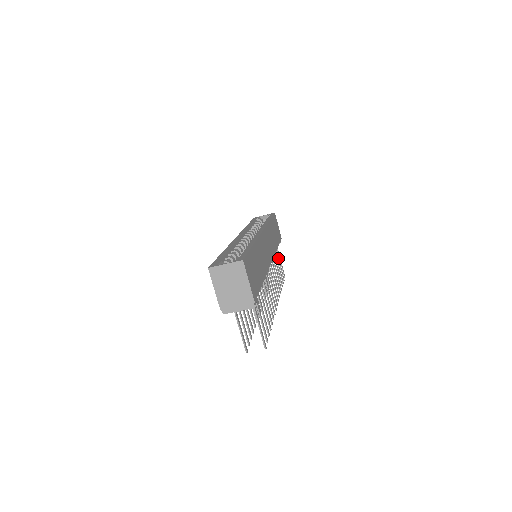
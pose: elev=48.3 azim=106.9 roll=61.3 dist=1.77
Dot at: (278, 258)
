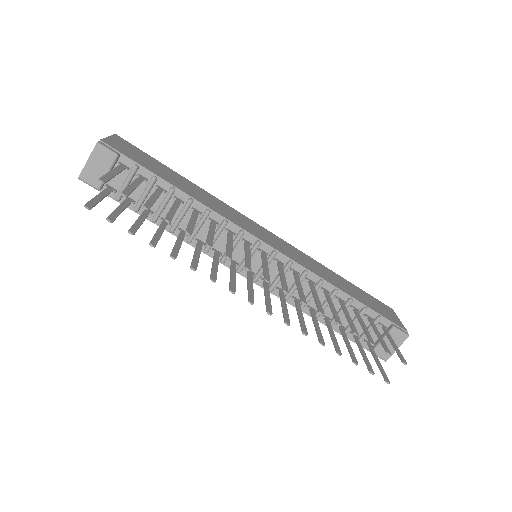
Dot at: (373, 327)
